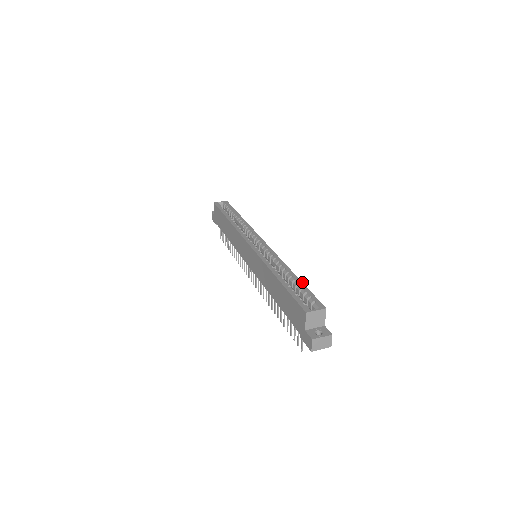
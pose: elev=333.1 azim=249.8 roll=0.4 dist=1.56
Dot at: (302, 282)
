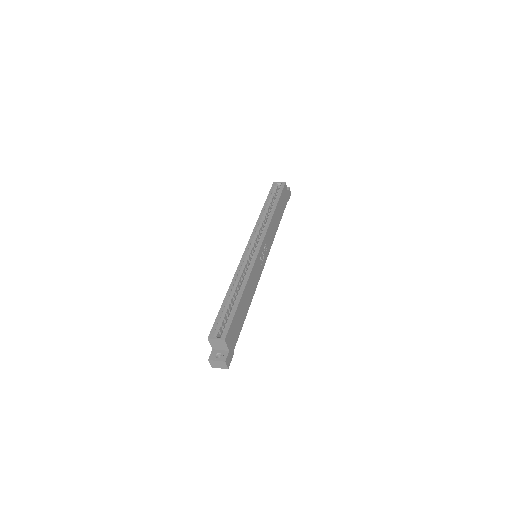
Dot at: (238, 305)
